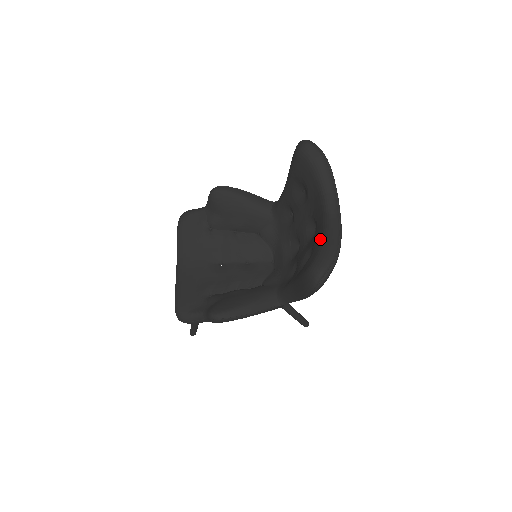
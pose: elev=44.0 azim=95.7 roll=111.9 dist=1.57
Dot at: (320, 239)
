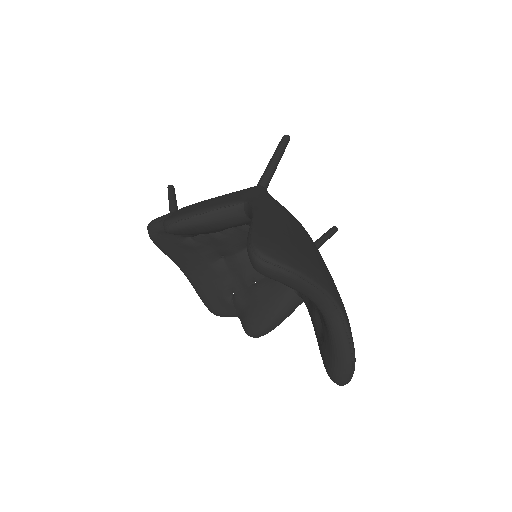
Dot at: (328, 341)
